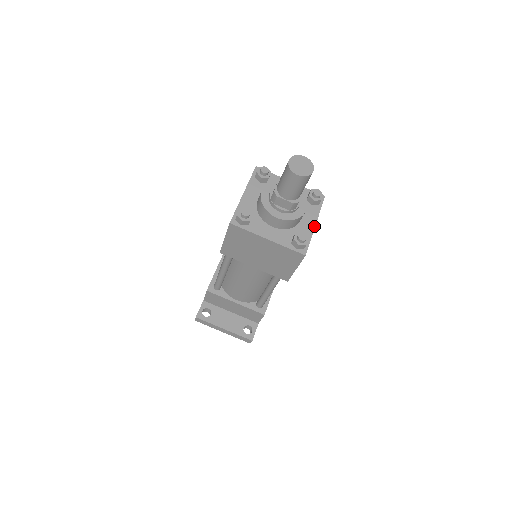
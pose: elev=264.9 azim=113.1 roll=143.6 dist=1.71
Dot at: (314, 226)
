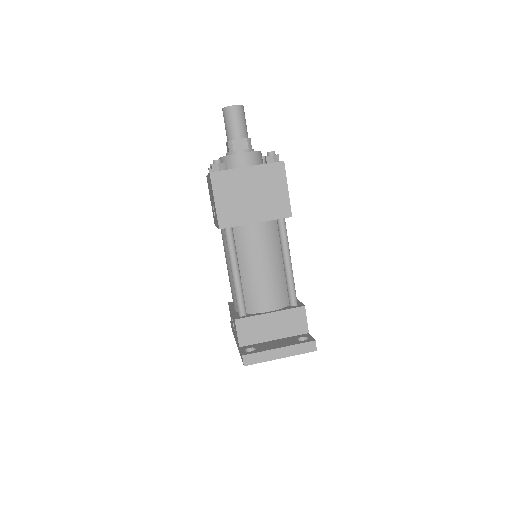
Dot at: occluded
